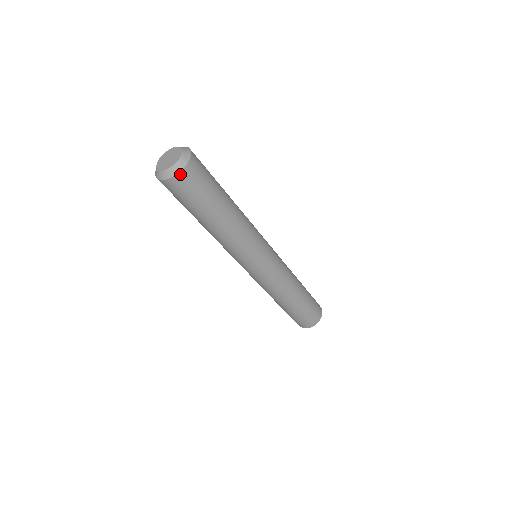
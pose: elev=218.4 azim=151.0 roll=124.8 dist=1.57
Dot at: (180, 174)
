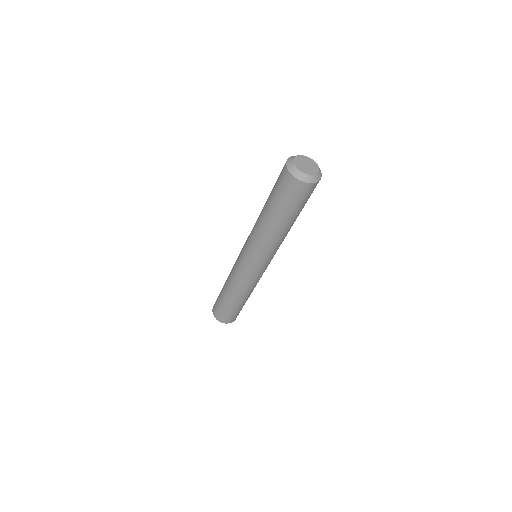
Dot at: (320, 179)
